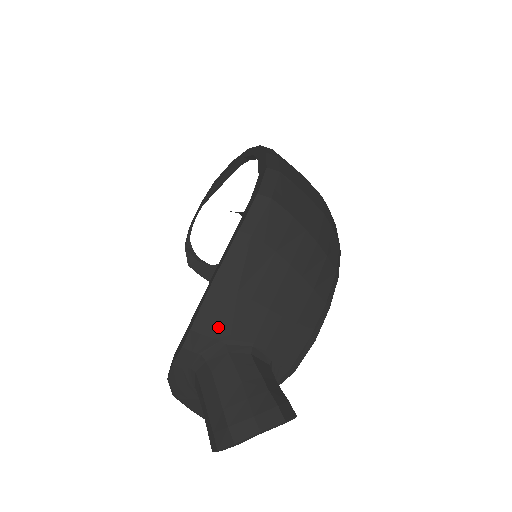
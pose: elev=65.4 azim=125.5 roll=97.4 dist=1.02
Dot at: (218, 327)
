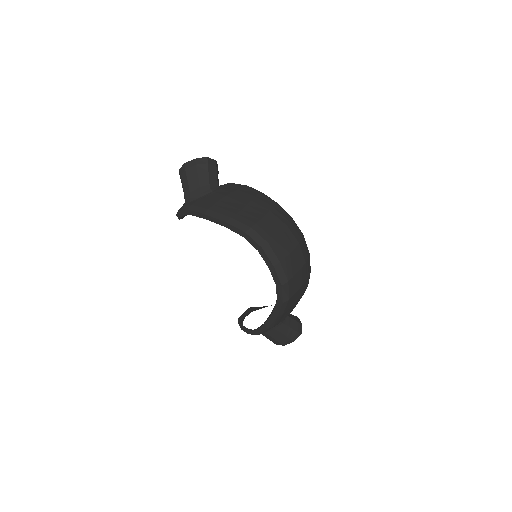
Dot at: occluded
